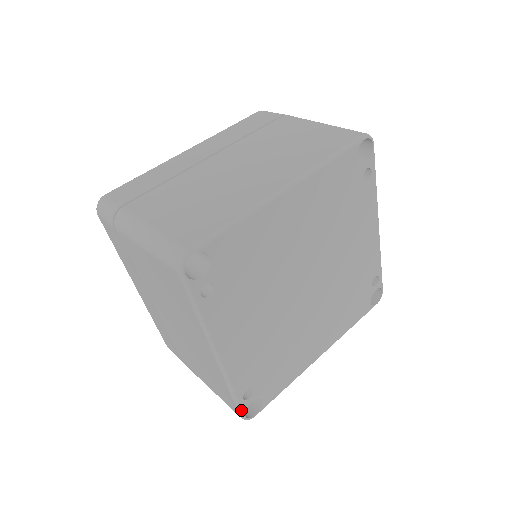
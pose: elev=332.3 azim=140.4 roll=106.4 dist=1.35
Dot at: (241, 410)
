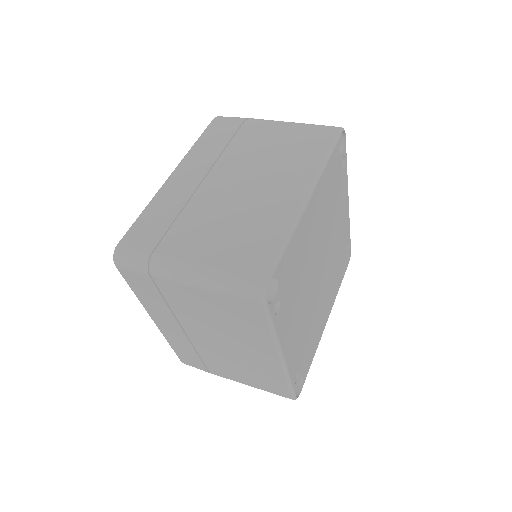
Dot at: (294, 393)
